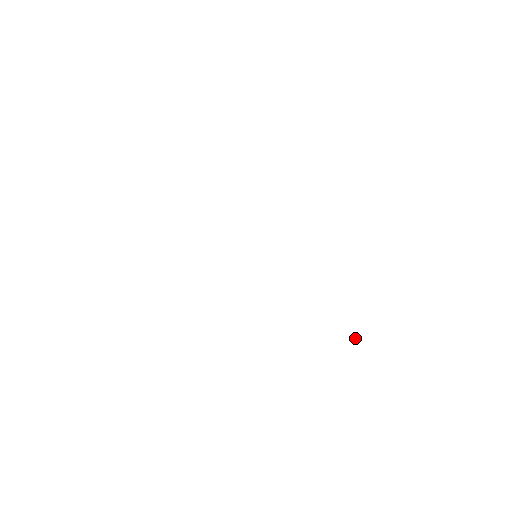
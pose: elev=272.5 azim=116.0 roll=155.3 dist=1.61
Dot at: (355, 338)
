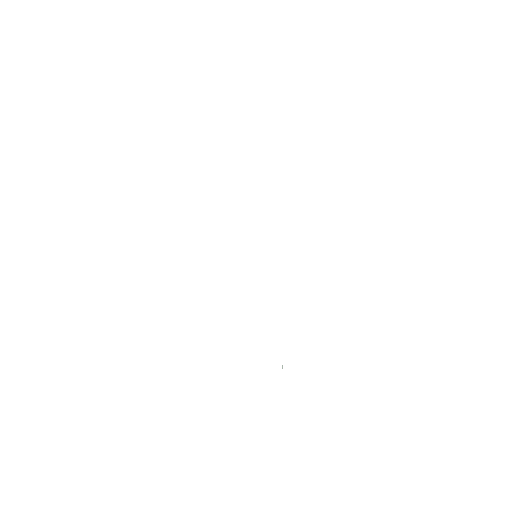
Dot at: occluded
